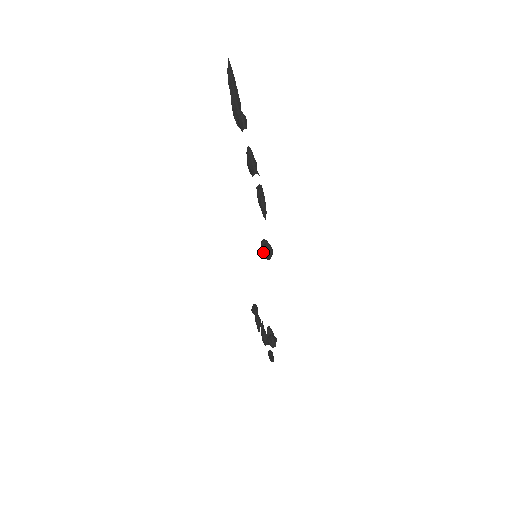
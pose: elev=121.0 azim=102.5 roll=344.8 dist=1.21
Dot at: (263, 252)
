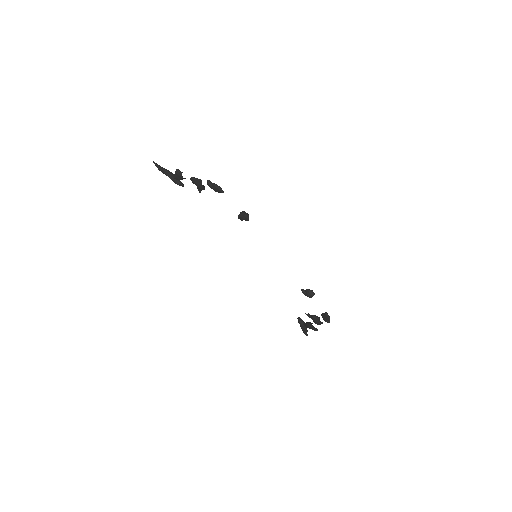
Dot at: (241, 217)
